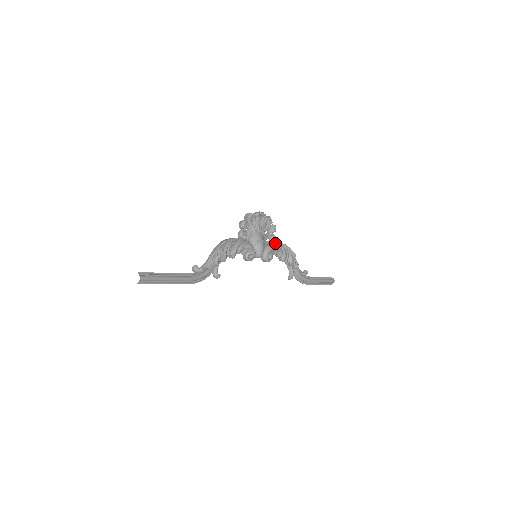
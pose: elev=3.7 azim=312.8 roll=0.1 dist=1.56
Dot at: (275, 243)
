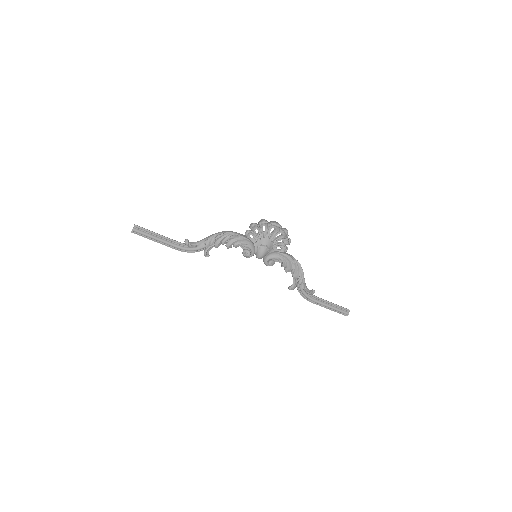
Dot at: (283, 254)
